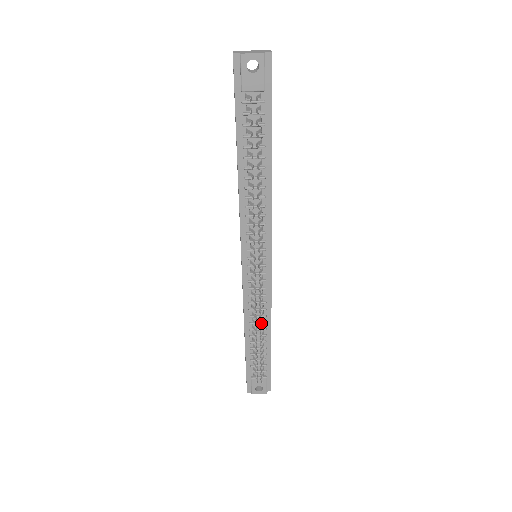
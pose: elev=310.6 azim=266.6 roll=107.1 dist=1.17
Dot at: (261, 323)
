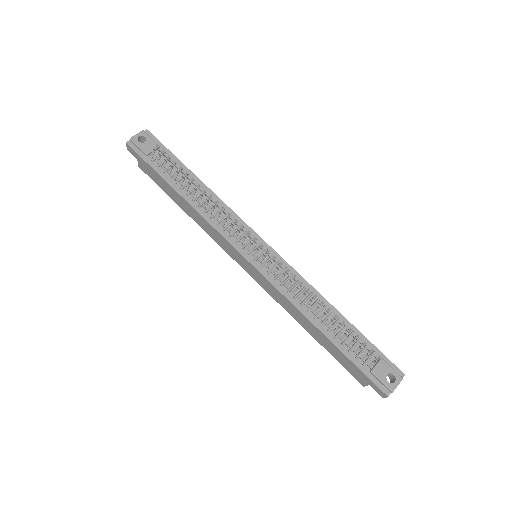
Dot at: (315, 302)
